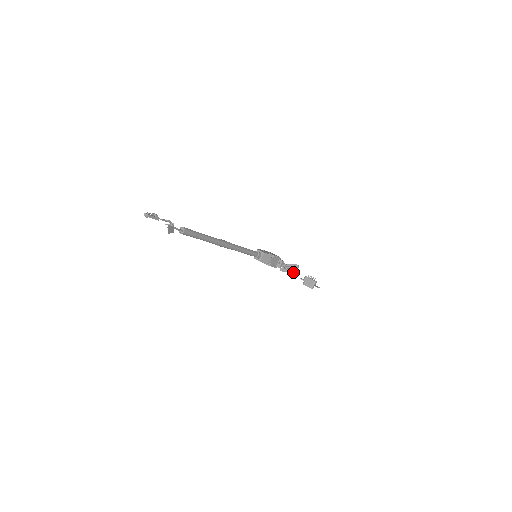
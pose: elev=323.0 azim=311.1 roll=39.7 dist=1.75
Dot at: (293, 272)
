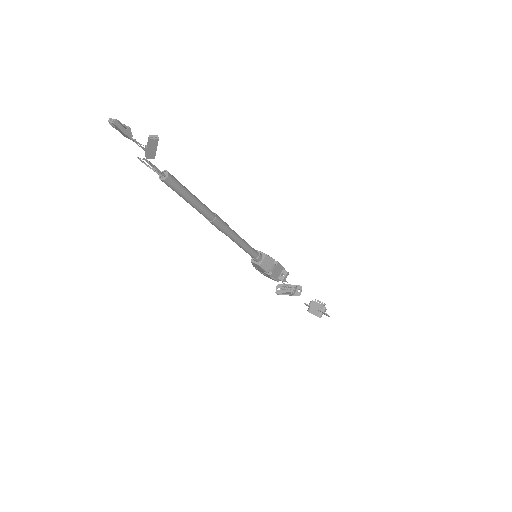
Dot at: (294, 295)
